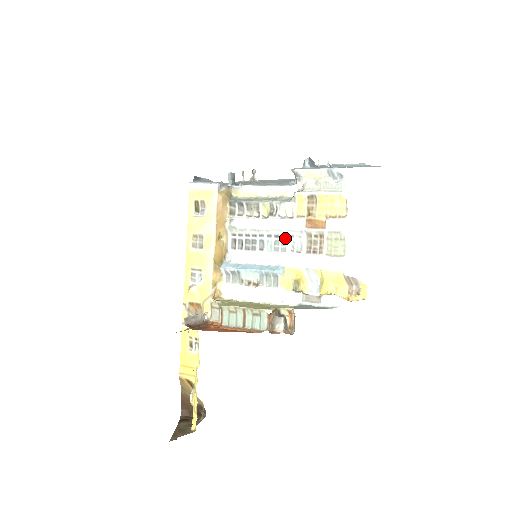
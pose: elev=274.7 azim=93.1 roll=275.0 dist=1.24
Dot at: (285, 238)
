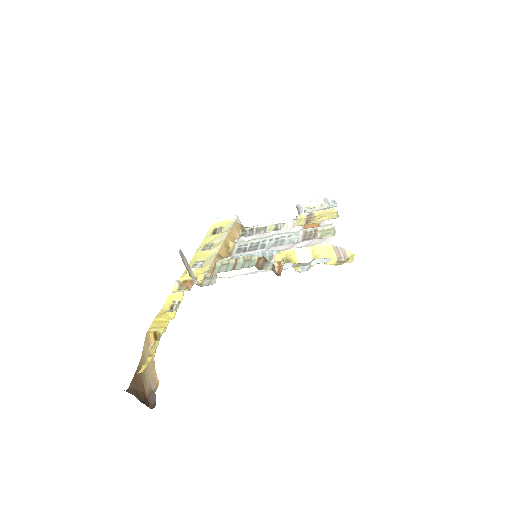
Dot at: (284, 238)
